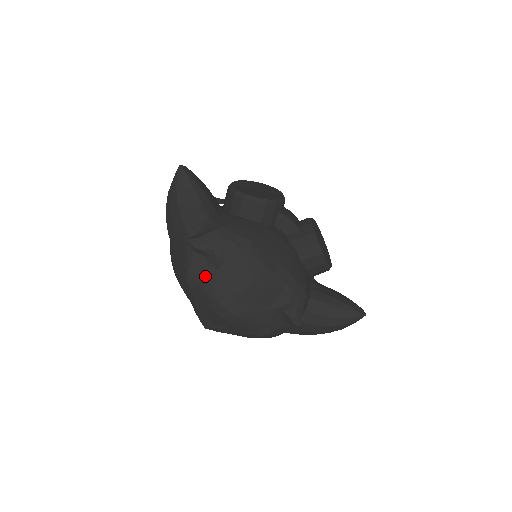
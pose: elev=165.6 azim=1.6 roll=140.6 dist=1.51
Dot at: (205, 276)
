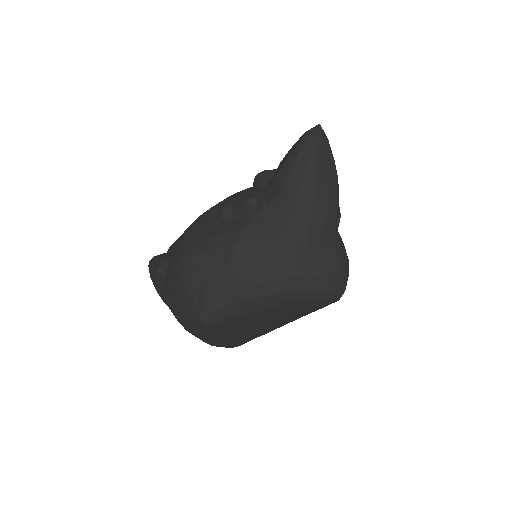
Dot at: (166, 274)
